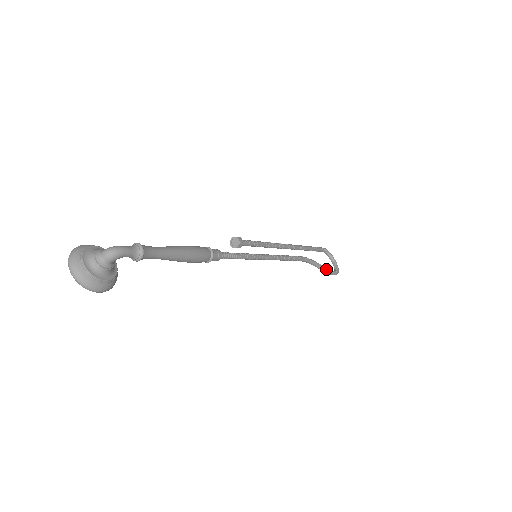
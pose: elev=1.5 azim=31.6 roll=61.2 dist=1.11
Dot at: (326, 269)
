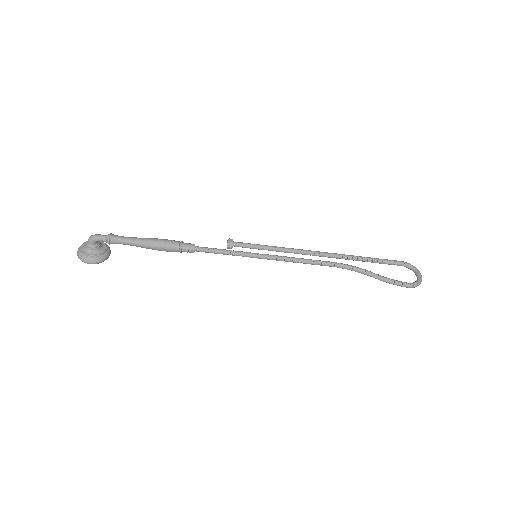
Dot at: (384, 278)
